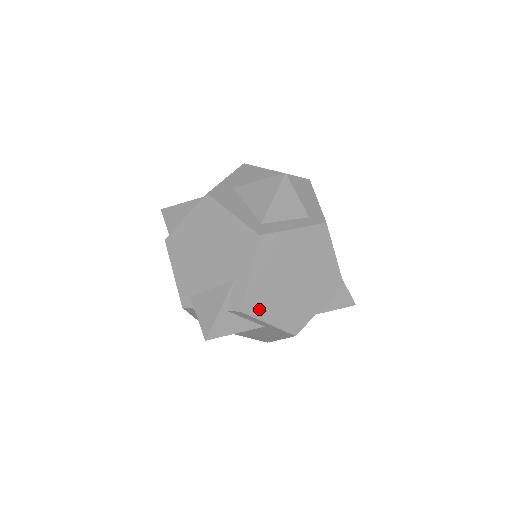
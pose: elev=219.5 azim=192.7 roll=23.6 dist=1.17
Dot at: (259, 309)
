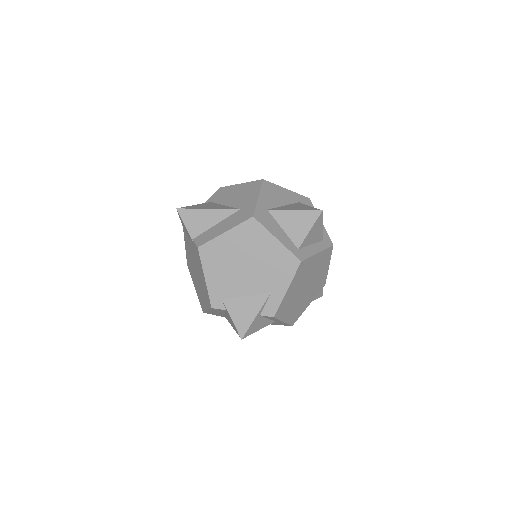
Dot at: (283, 313)
